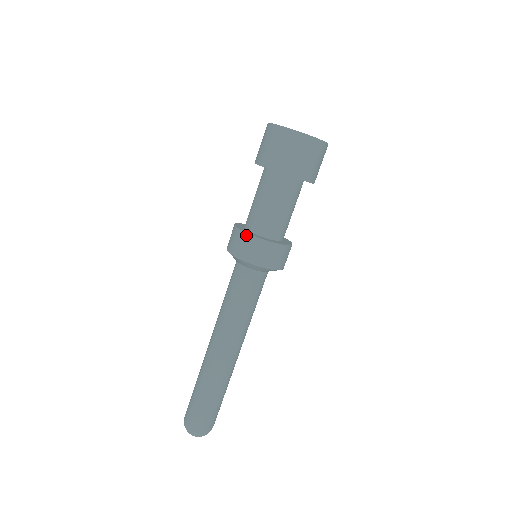
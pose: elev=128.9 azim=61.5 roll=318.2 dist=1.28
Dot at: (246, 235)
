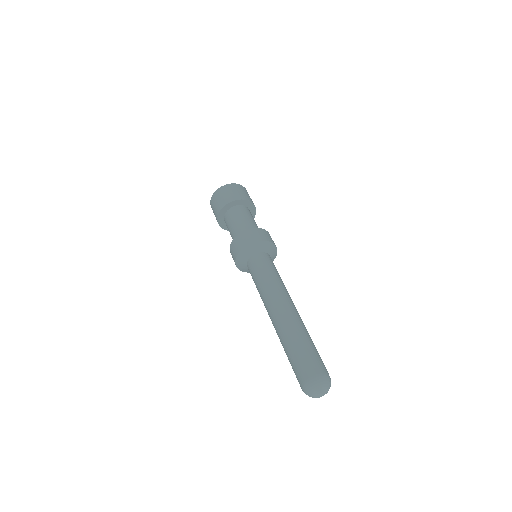
Dot at: (249, 230)
